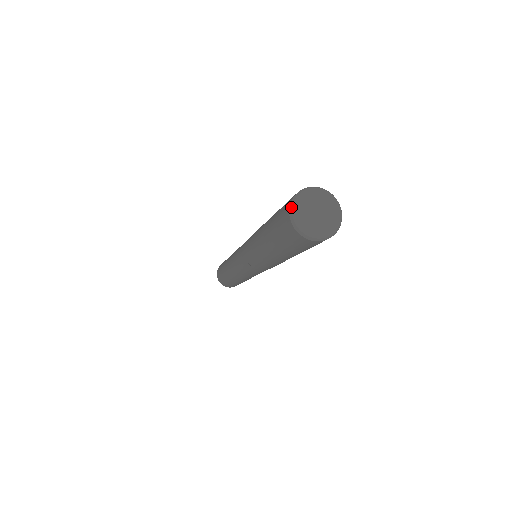
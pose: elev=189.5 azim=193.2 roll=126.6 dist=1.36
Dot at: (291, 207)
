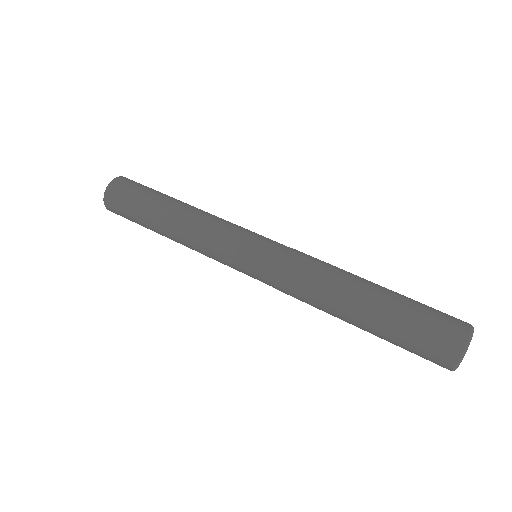
Dot at: occluded
